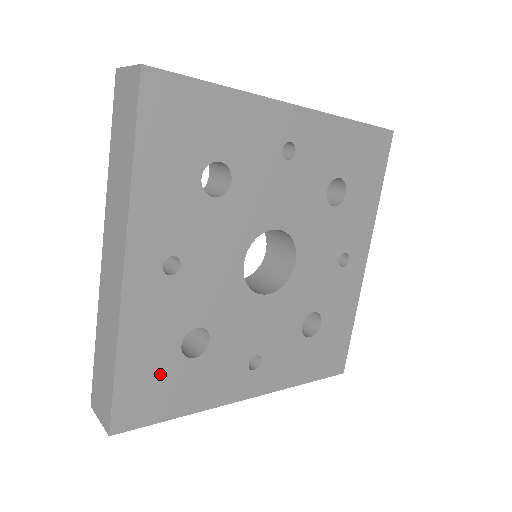
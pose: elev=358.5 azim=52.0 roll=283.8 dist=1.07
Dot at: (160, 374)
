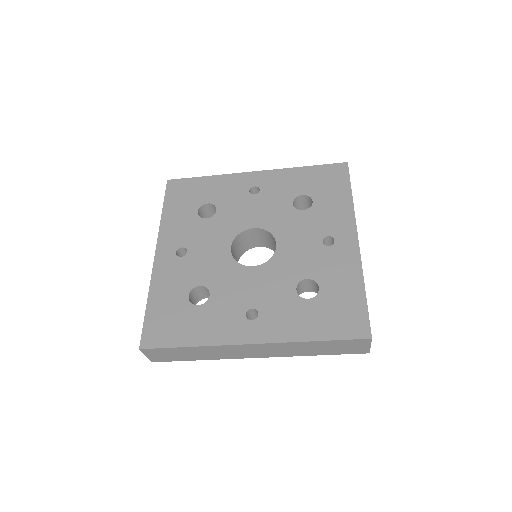
Dot at: (174, 313)
